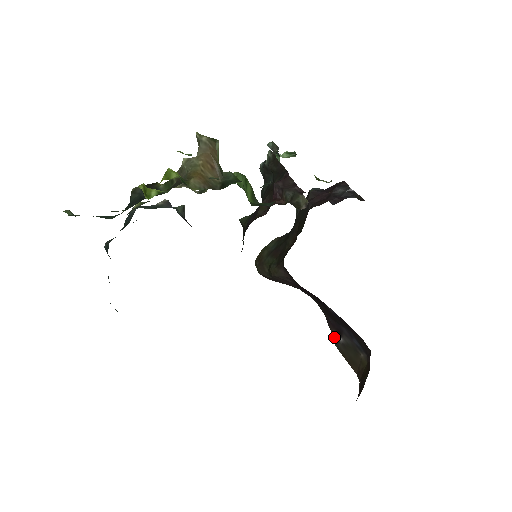
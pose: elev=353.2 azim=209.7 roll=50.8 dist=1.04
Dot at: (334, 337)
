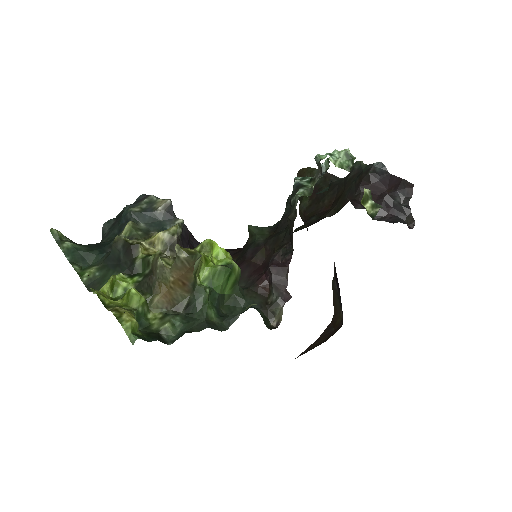
Dot at: (334, 276)
